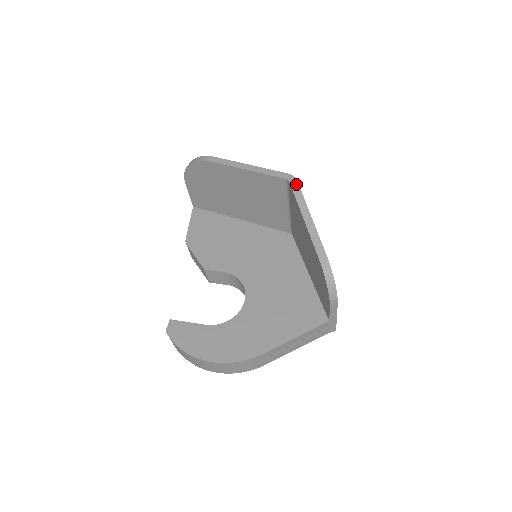
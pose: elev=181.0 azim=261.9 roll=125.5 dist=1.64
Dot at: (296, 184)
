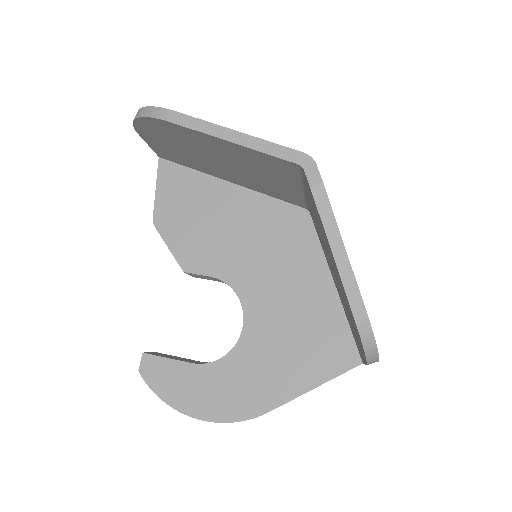
Dot at: (317, 177)
